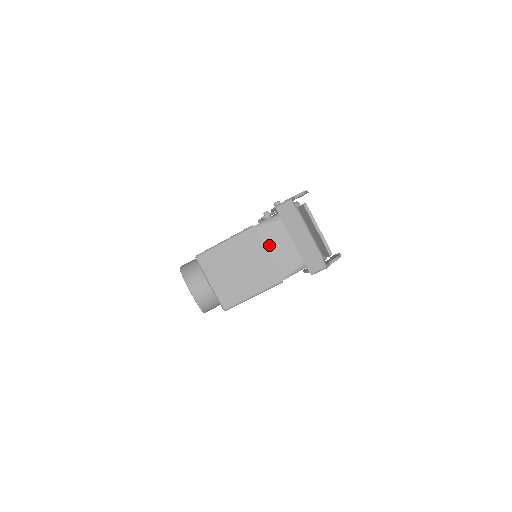
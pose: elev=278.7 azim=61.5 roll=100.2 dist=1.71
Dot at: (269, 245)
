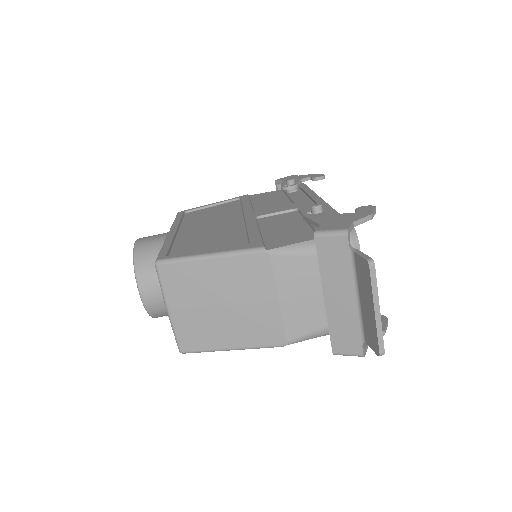
Dot at: (282, 288)
